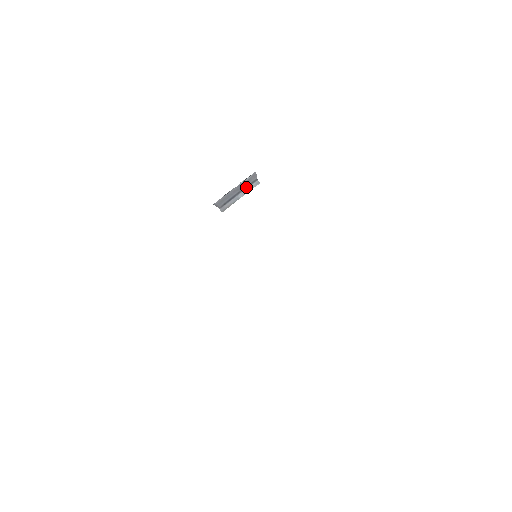
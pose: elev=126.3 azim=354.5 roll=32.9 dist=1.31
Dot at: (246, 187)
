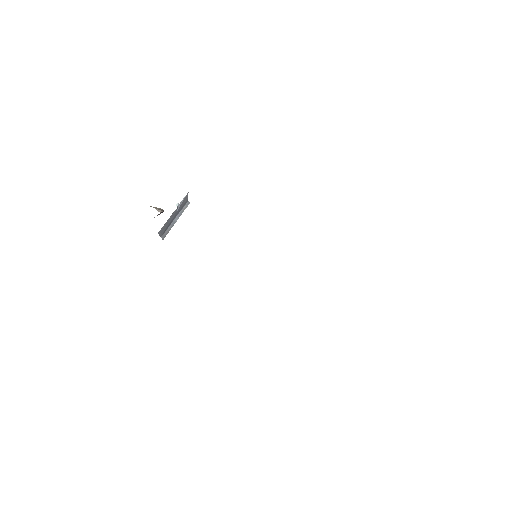
Dot at: (180, 209)
